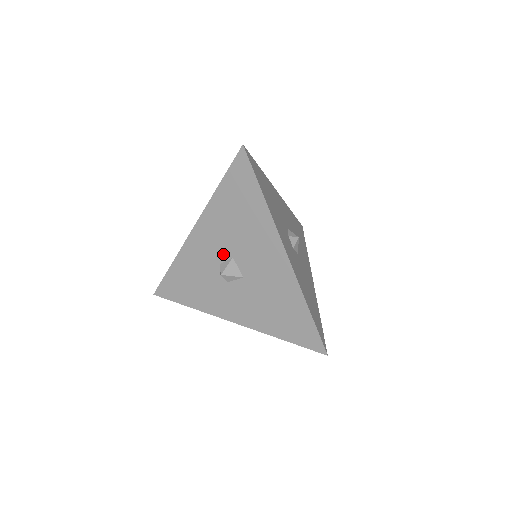
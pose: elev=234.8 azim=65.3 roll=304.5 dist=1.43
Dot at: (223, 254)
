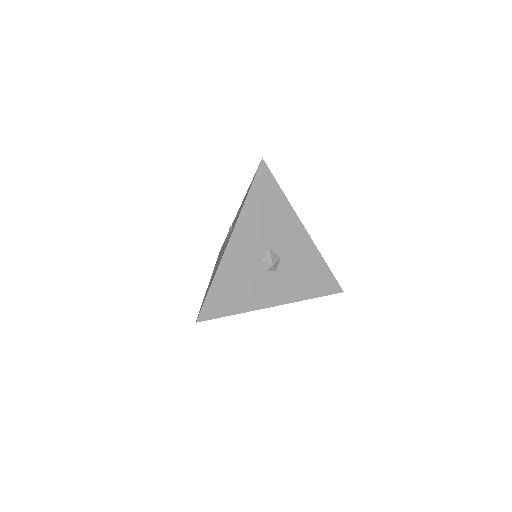
Dot at: occluded
